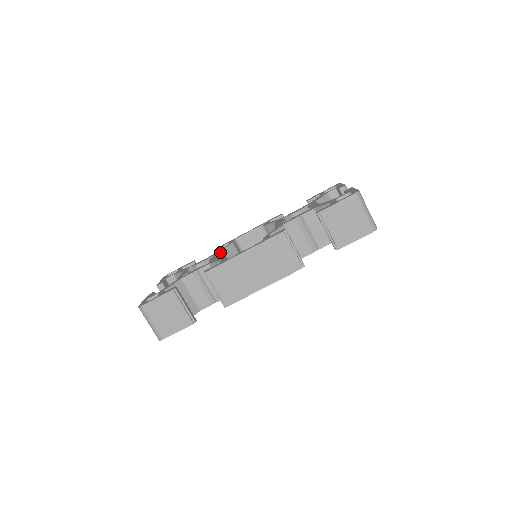
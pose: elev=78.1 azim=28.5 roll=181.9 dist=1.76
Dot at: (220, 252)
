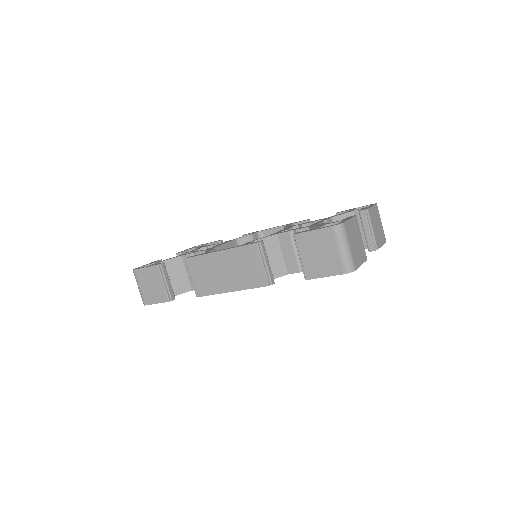
Dot at: (229, 241)
